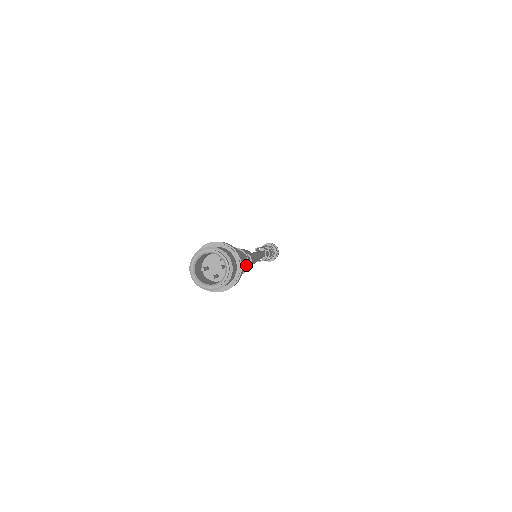
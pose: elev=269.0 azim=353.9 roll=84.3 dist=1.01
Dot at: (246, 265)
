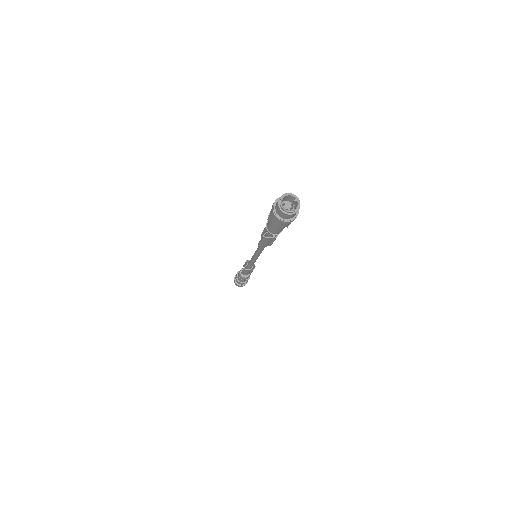
Dot at: (289, 224)
